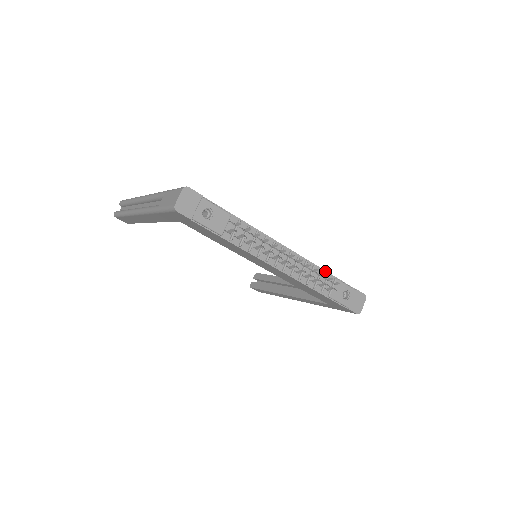
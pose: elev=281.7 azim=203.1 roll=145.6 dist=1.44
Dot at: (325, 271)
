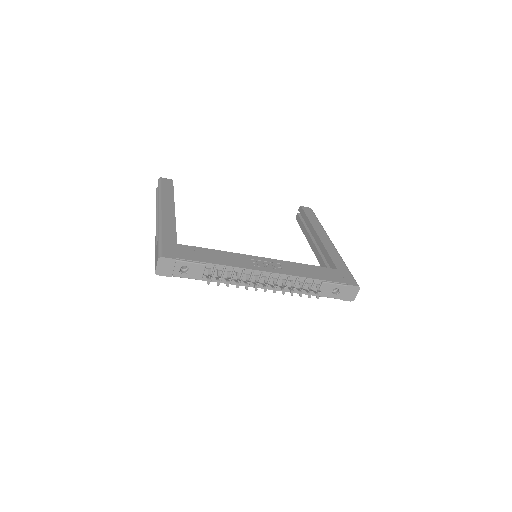
Dot at: (311, 278)
